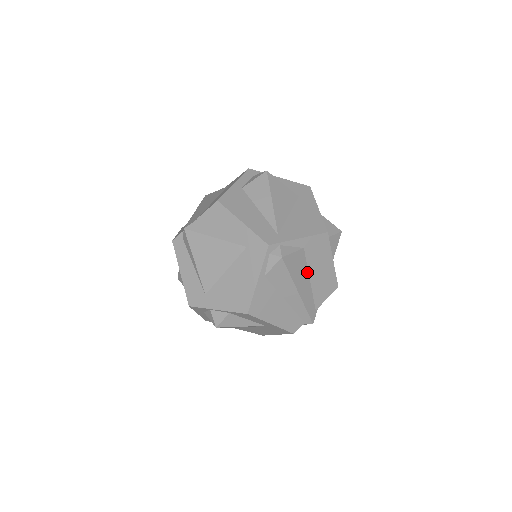
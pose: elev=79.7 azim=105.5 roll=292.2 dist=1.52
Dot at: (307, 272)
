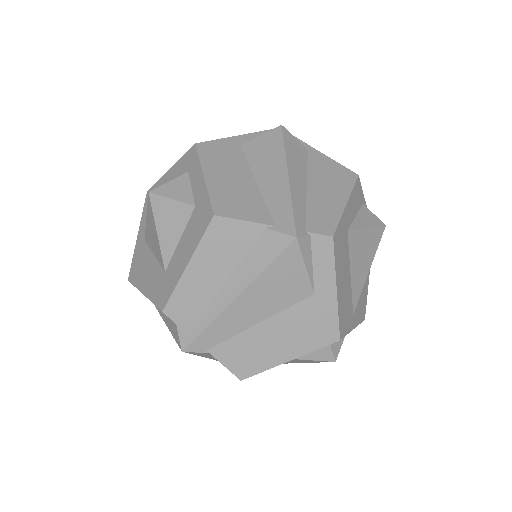
Dot at: occluded
